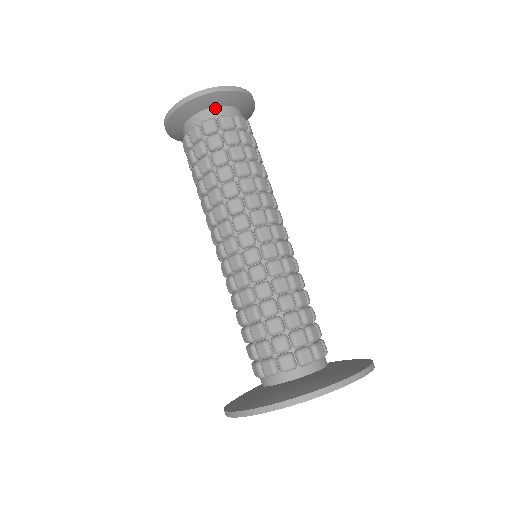
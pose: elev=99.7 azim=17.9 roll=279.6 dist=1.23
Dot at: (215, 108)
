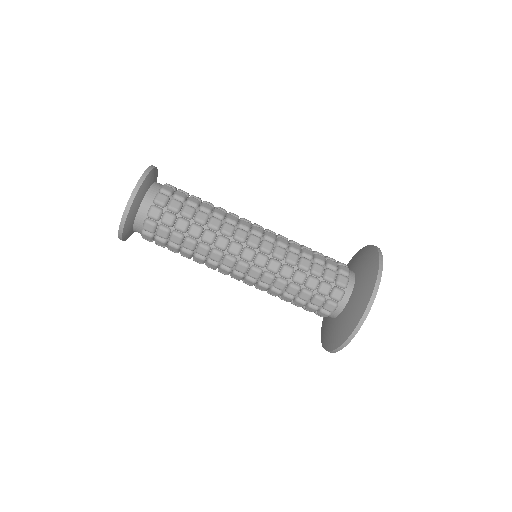
Dot at: (135, 224)
